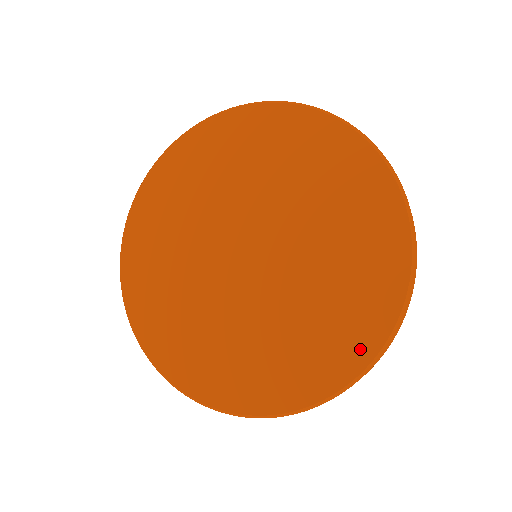
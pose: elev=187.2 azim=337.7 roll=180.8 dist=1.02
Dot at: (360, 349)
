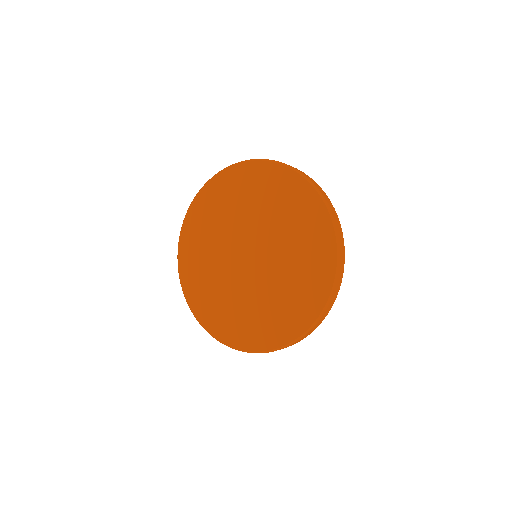
Dot at: (310, 312)
